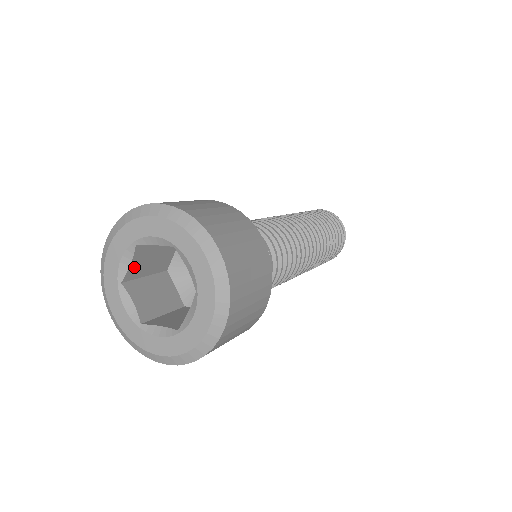
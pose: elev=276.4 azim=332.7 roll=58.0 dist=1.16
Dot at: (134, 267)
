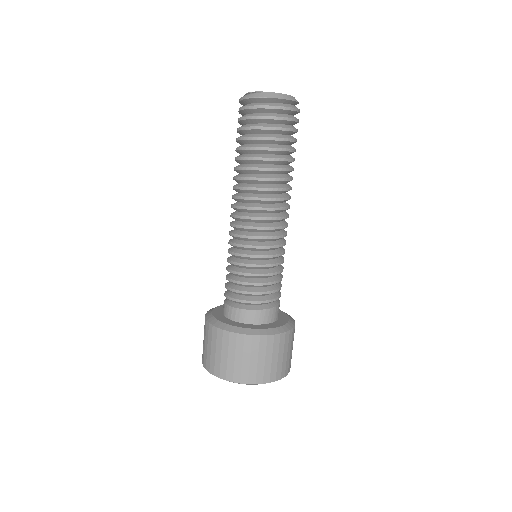
Dot at: occluded
